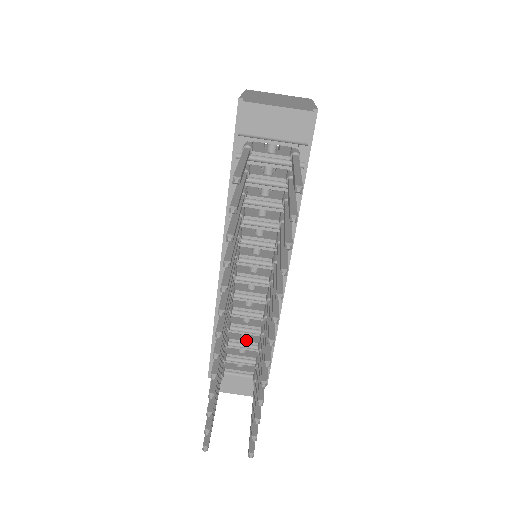
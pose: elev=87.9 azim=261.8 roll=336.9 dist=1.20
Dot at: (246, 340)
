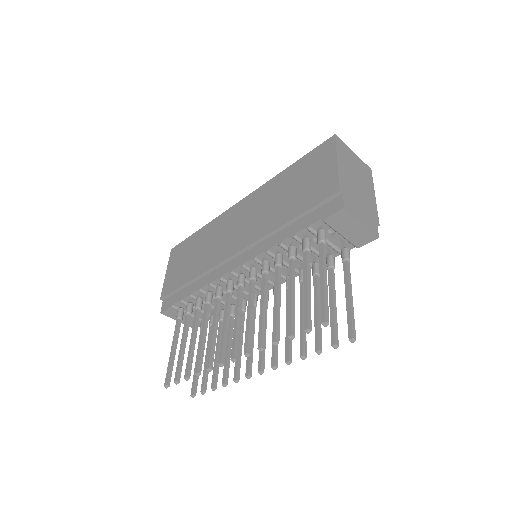
Dot at: (212, 302)
